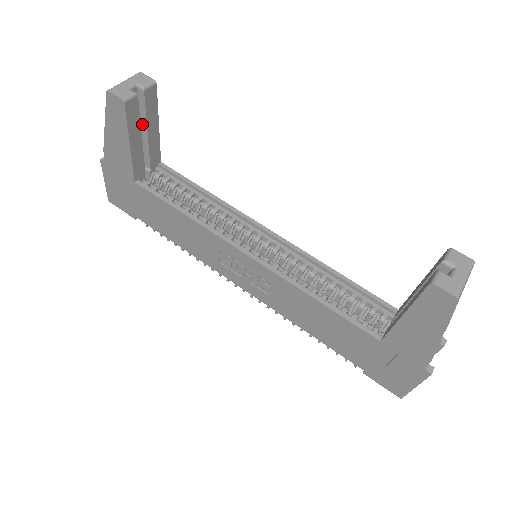
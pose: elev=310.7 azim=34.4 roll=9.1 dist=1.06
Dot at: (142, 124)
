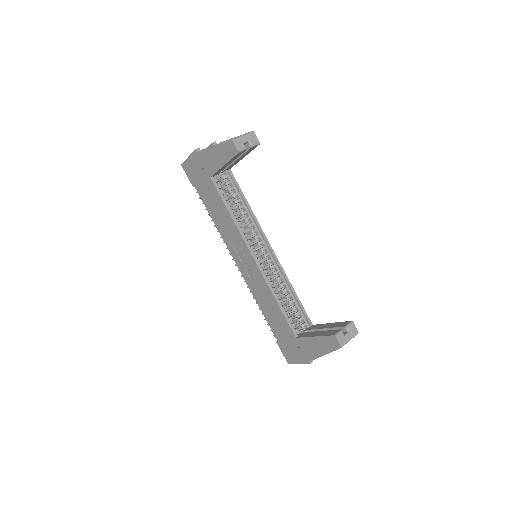
Dot at: occluded
